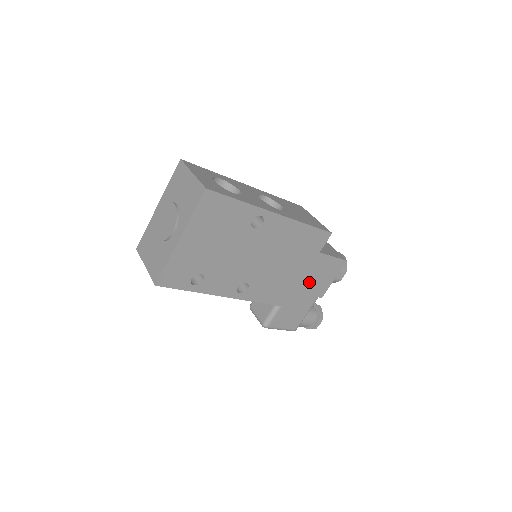
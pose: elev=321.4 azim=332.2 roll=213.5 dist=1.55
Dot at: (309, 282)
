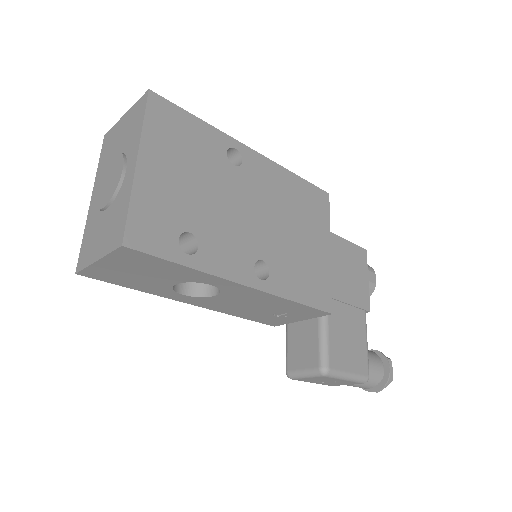
Dot at: (341, 281)
